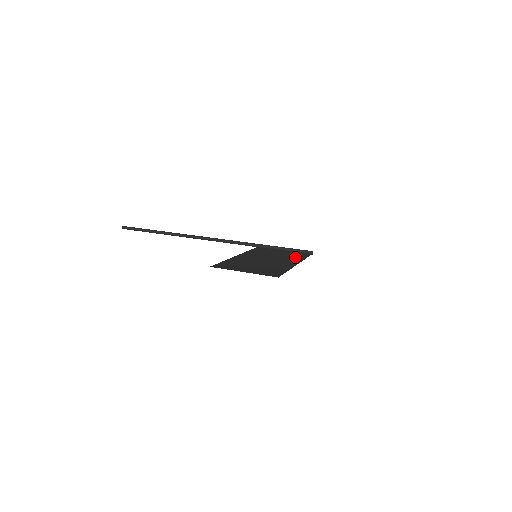
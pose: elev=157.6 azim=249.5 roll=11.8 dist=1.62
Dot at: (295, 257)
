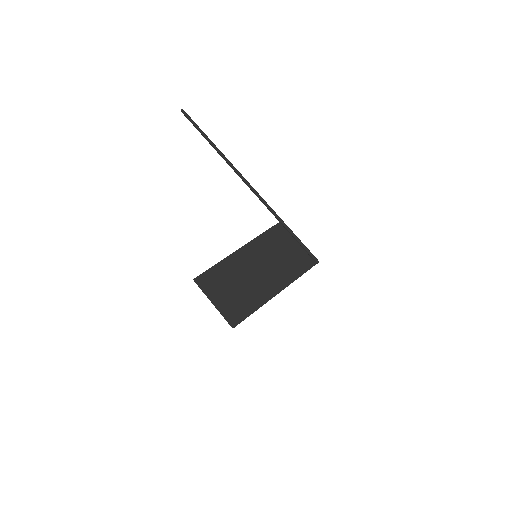
Dot at: (292, 270)
